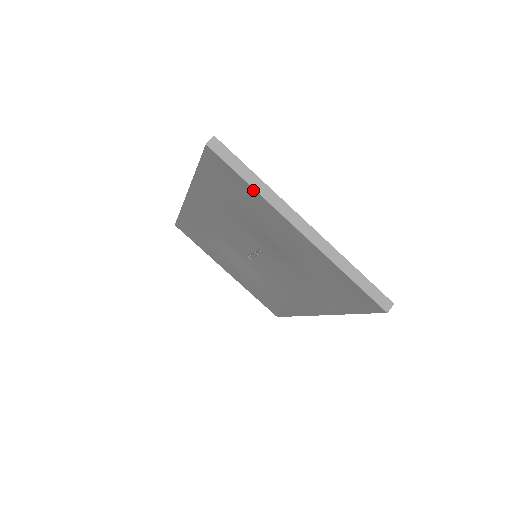
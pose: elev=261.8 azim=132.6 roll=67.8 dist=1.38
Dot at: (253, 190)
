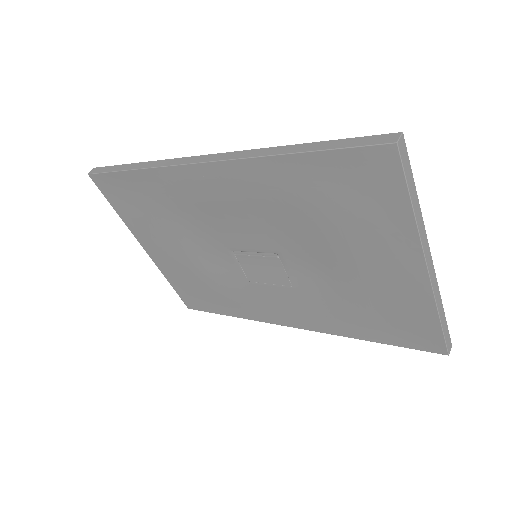
Dot at: (410, 214)
